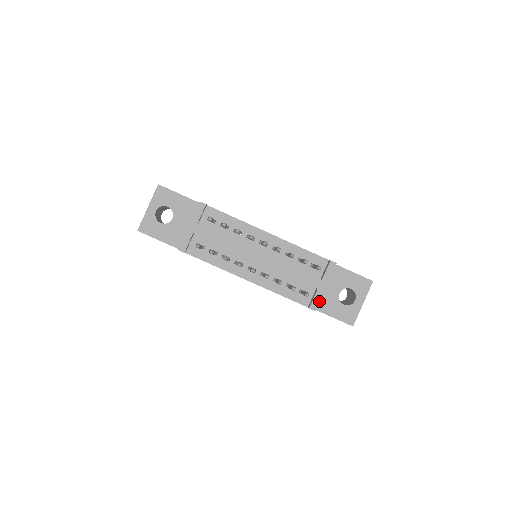
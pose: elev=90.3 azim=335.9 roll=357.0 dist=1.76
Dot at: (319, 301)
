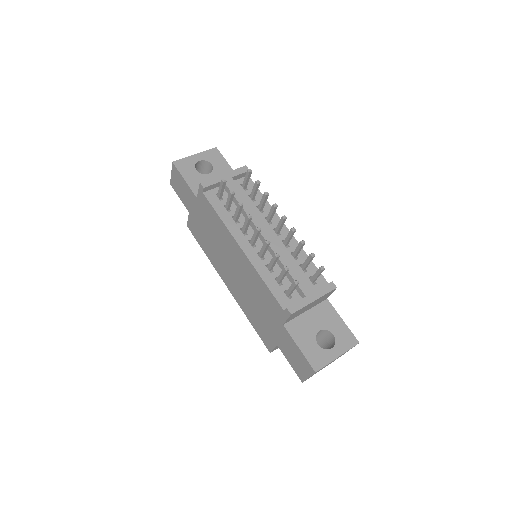
Dot at: (300, 308)
